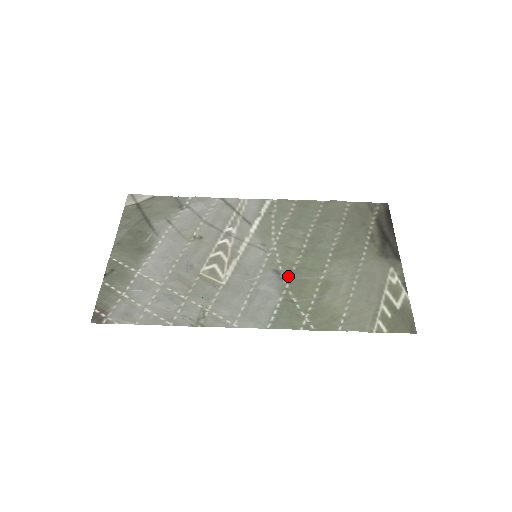
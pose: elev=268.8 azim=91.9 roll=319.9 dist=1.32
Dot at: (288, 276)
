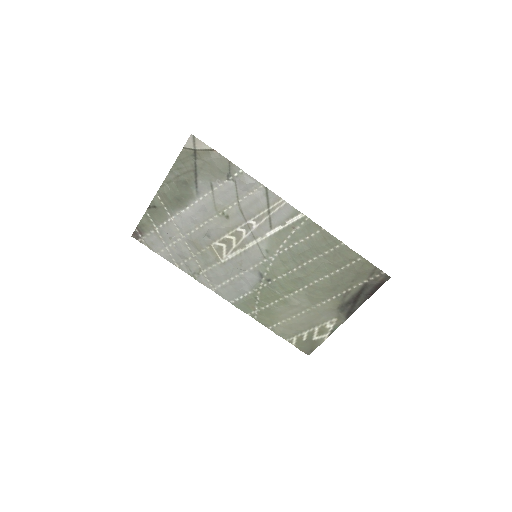
Dot at: (266, 282)
